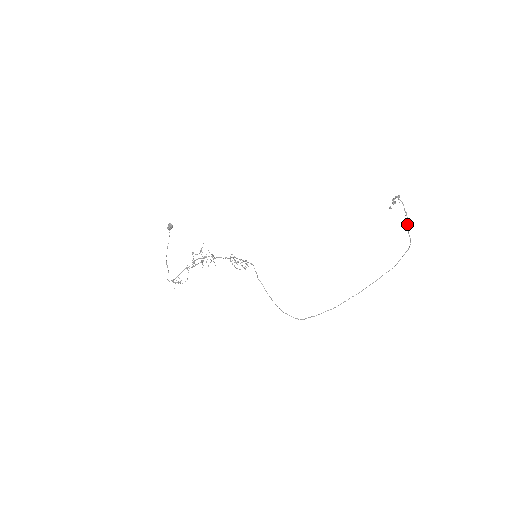
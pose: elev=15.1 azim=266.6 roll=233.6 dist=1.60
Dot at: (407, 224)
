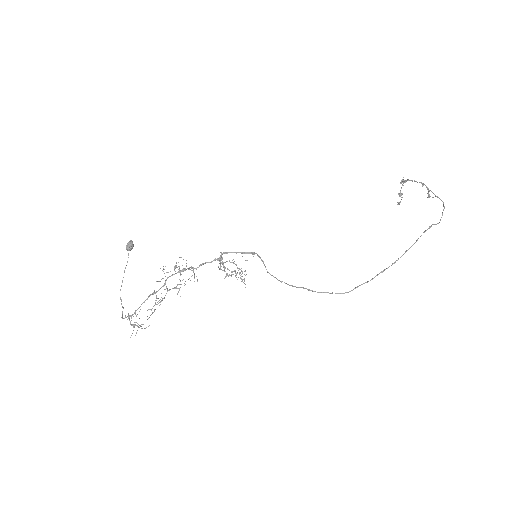
Dot at: (428, 191)
